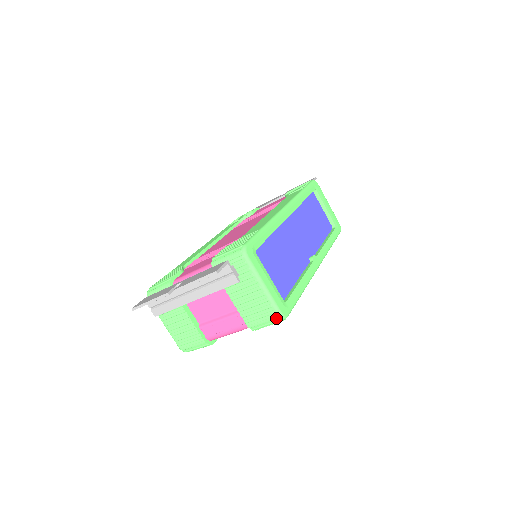
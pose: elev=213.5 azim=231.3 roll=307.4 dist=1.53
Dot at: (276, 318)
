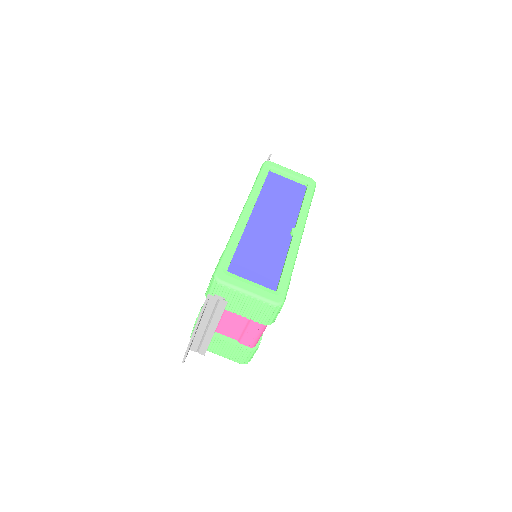
Dot at: (275, 308)
